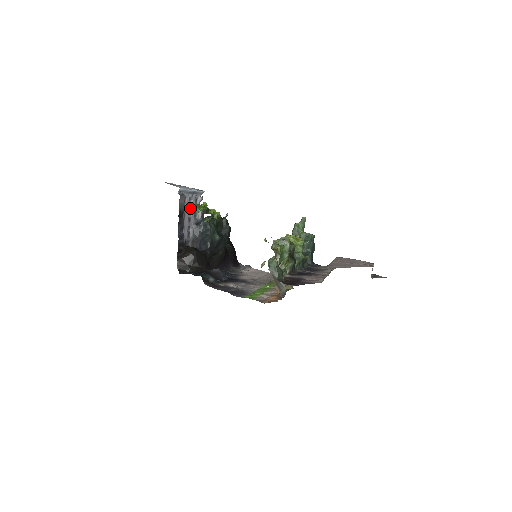
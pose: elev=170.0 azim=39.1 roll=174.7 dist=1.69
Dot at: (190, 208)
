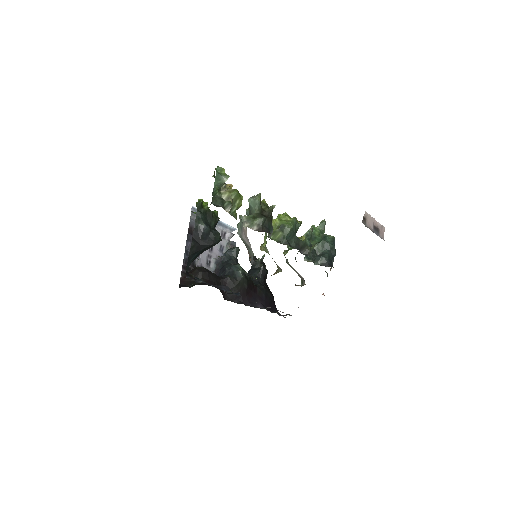
Dot at: occluded
